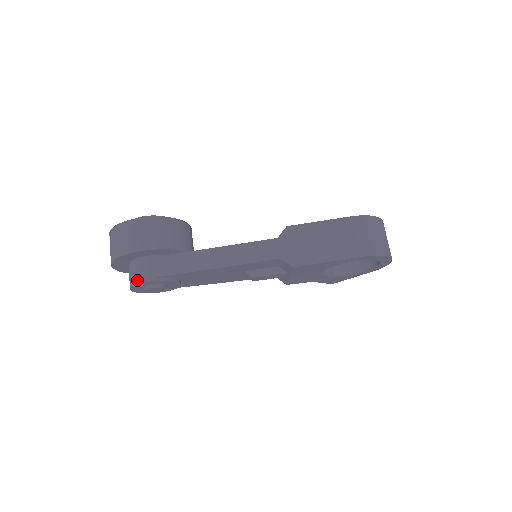
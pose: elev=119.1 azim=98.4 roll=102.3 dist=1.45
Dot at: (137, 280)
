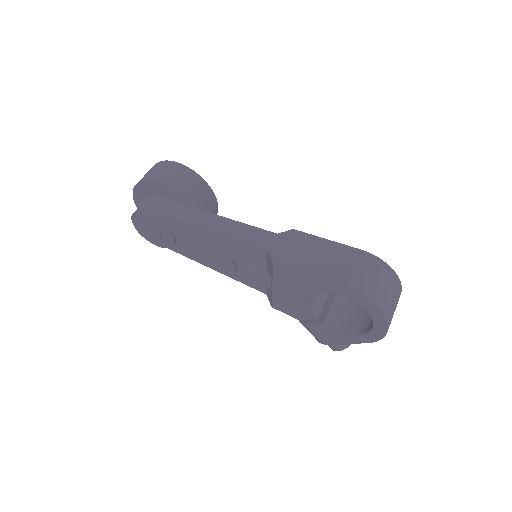
Dot at: (139, 209)
